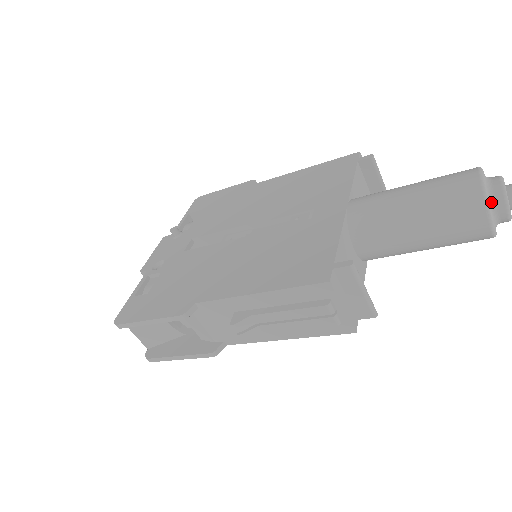
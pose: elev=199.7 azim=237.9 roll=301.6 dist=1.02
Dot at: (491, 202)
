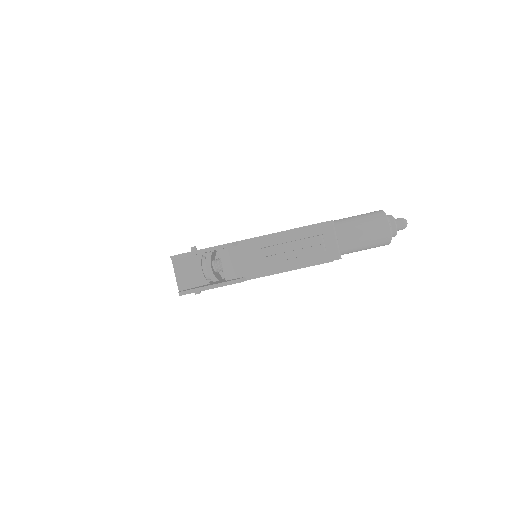
Dot at: occluded
